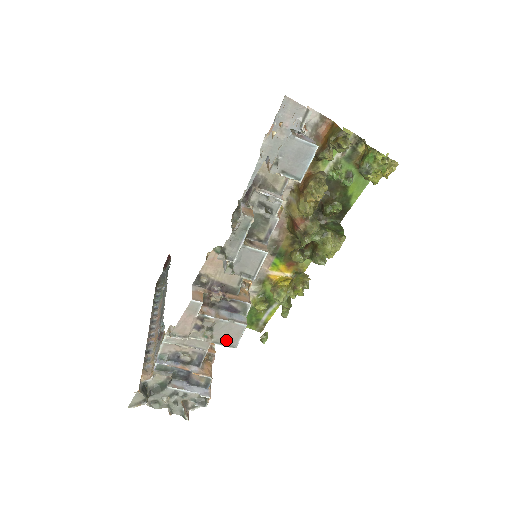
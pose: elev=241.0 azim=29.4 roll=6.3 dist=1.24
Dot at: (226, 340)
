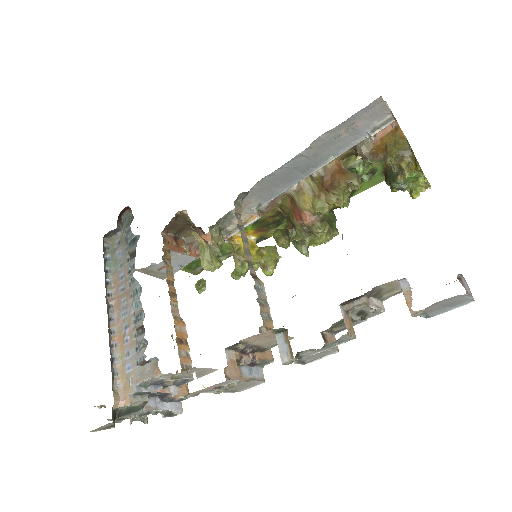
Dot at: (234, 389)
